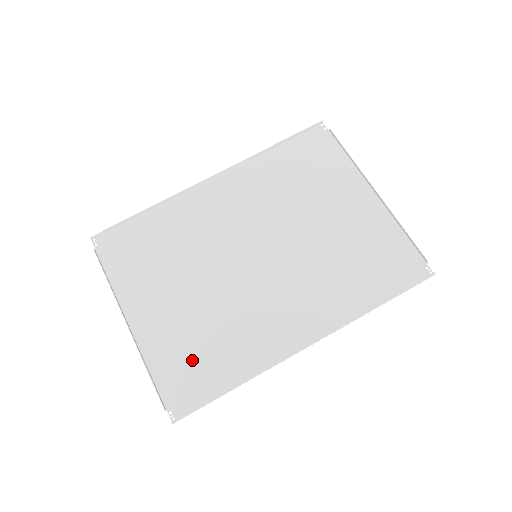
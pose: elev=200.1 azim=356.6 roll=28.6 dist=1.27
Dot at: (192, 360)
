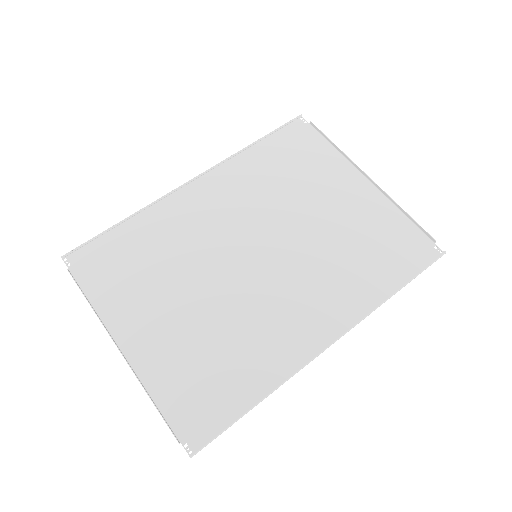
Dot at: (202, 380)
